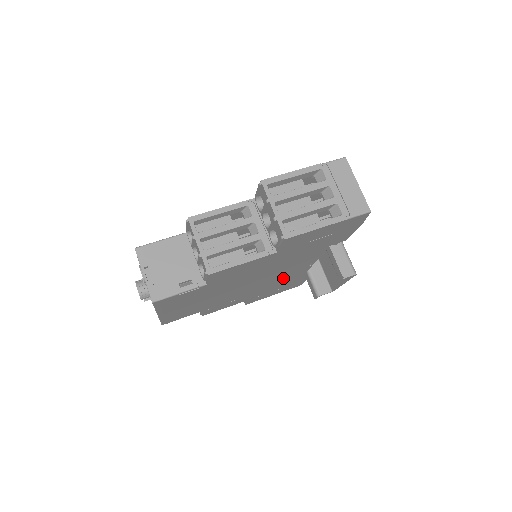
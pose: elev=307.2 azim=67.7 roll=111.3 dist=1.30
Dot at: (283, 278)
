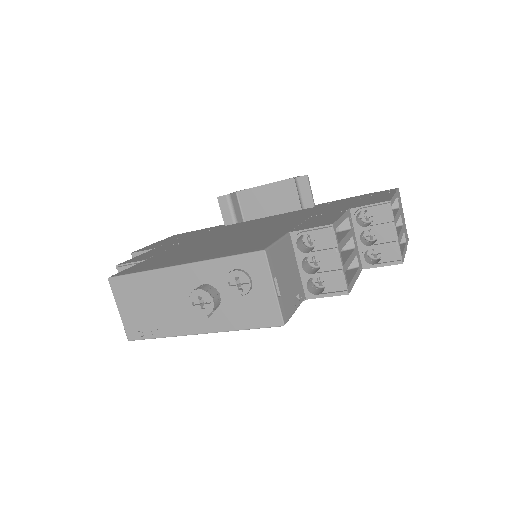
Dot at: occluded
